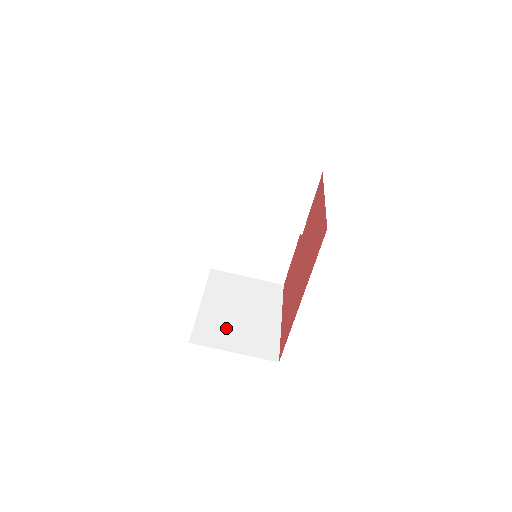
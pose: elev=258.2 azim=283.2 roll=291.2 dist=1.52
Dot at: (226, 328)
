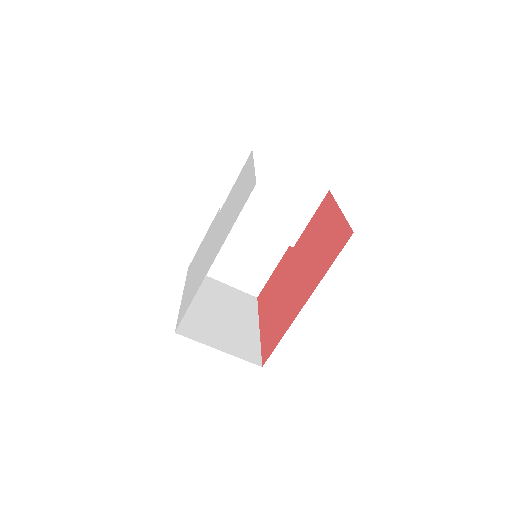
Dot at: (209, 326)
